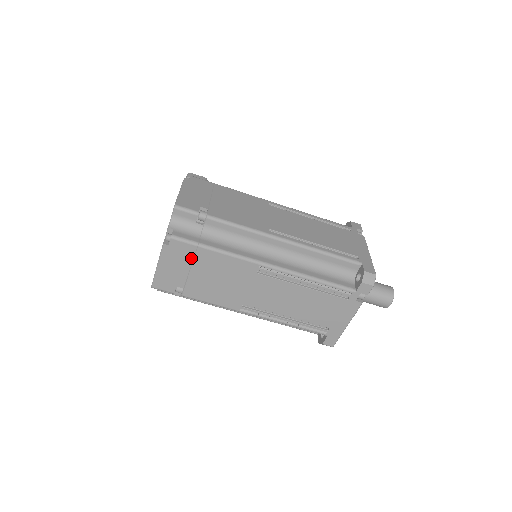
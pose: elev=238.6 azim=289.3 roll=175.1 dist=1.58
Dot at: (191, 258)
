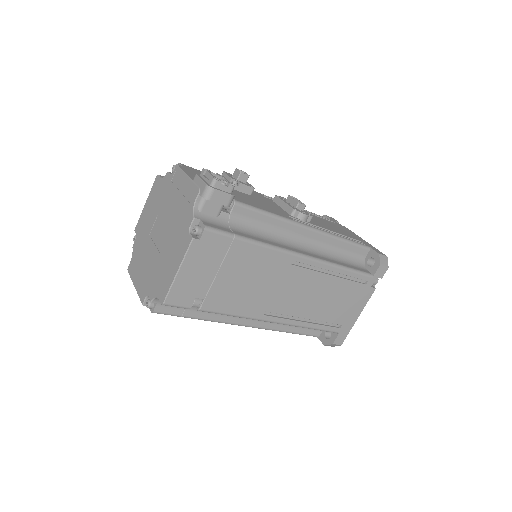
Dot at: occluded
